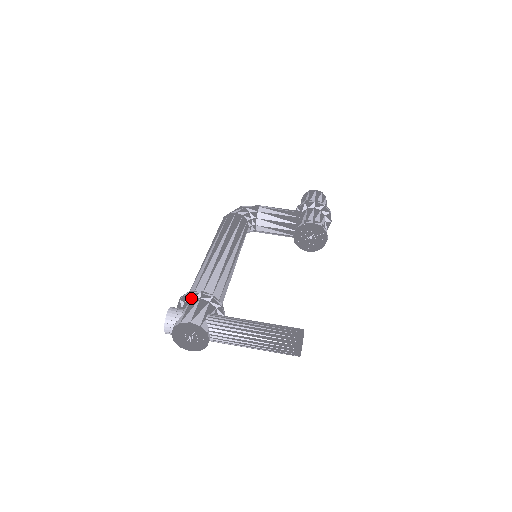
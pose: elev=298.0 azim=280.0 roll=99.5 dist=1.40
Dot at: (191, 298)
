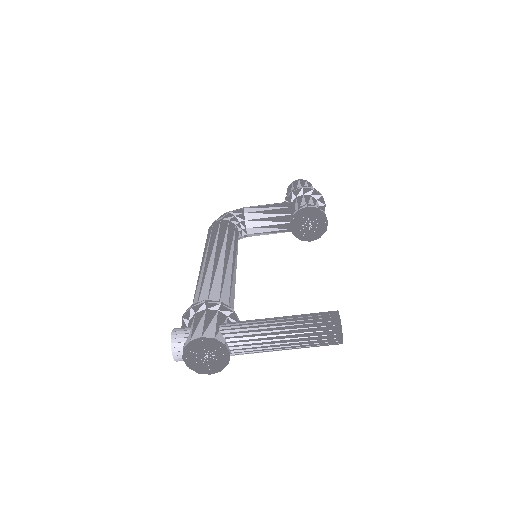
Dot at: (195, 312)
